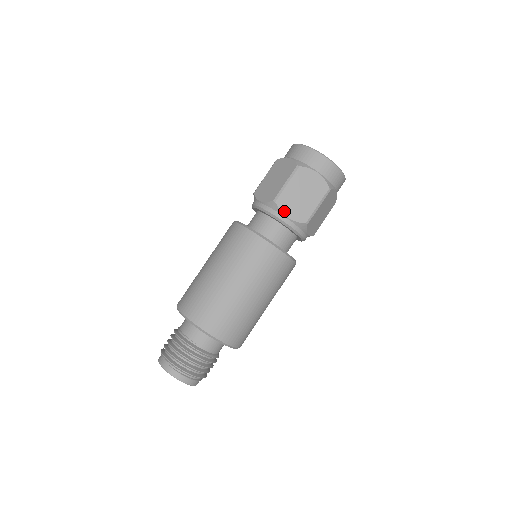
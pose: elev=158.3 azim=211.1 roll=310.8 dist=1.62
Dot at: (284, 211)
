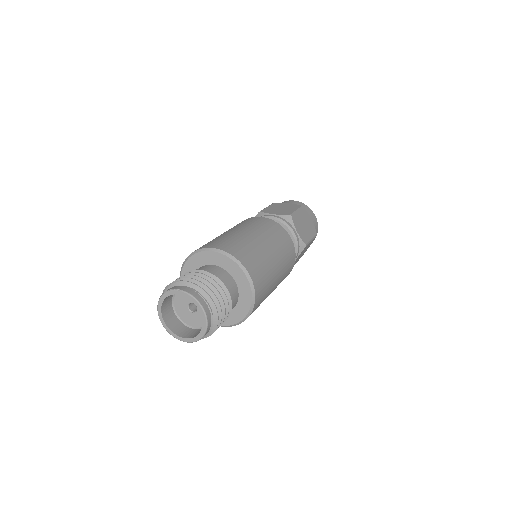
Dot at: (296, 226)
